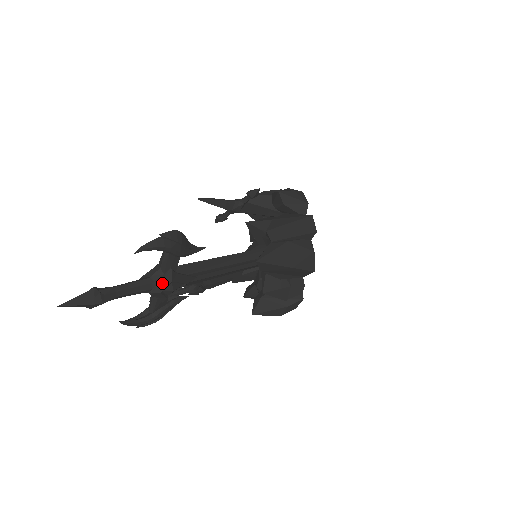
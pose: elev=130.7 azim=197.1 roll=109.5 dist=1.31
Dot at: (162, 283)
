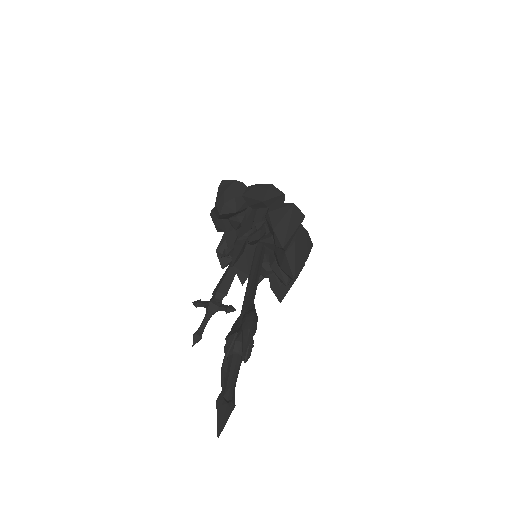
Dot at: (248, 350)
